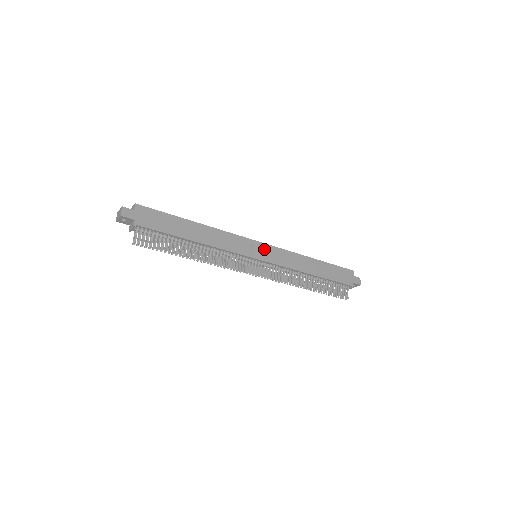
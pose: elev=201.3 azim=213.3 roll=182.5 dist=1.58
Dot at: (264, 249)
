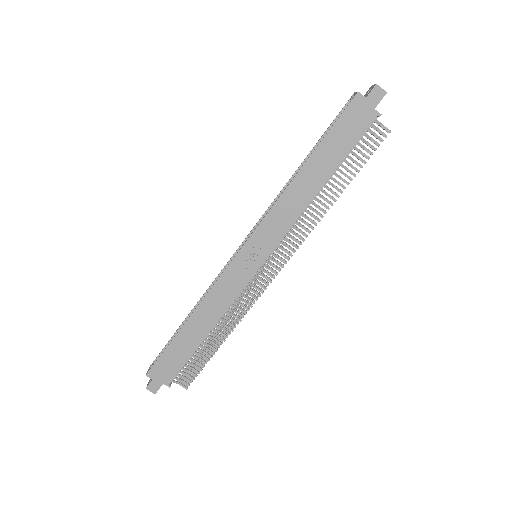
Dot at: (252, 248)
